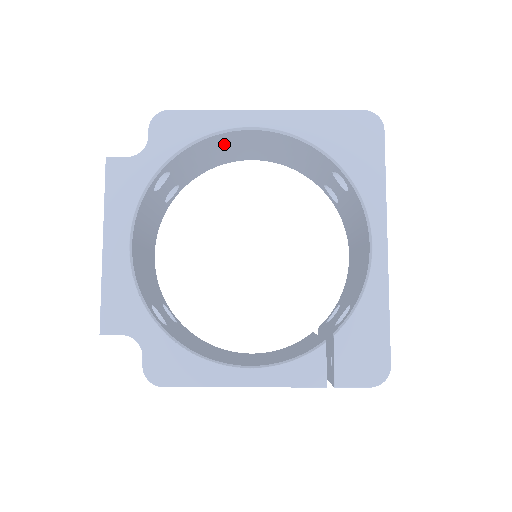
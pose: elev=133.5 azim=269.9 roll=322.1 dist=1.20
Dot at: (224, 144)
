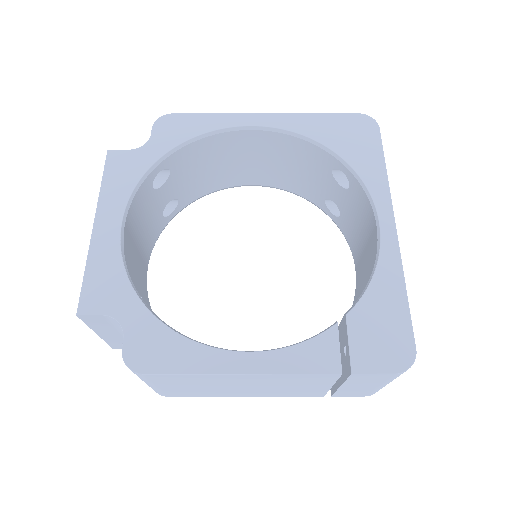
Dot at: (224, 152)
